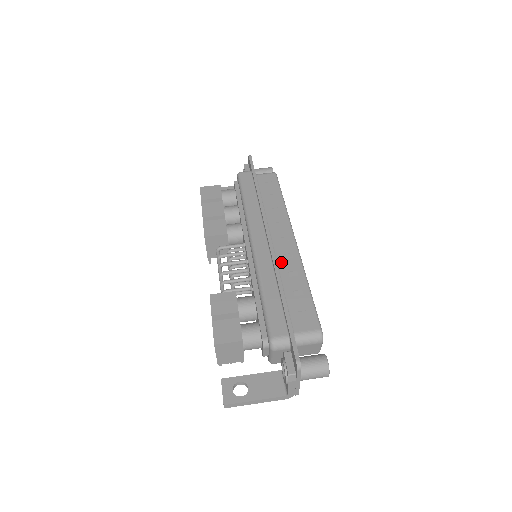
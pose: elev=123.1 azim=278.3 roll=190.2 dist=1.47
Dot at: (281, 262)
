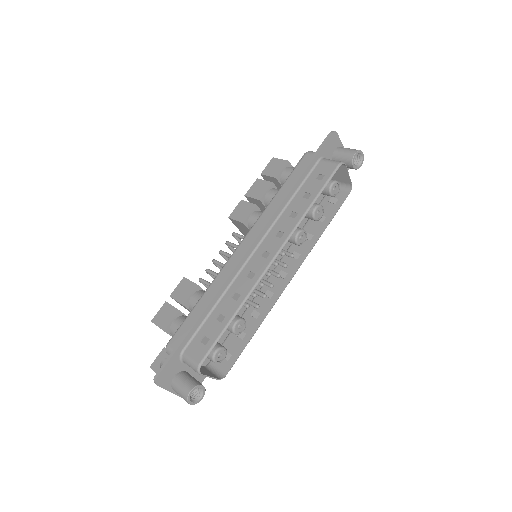
Dot at: (240, 278)
